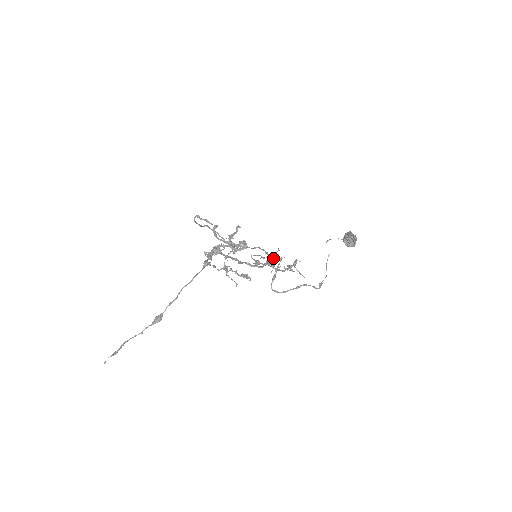
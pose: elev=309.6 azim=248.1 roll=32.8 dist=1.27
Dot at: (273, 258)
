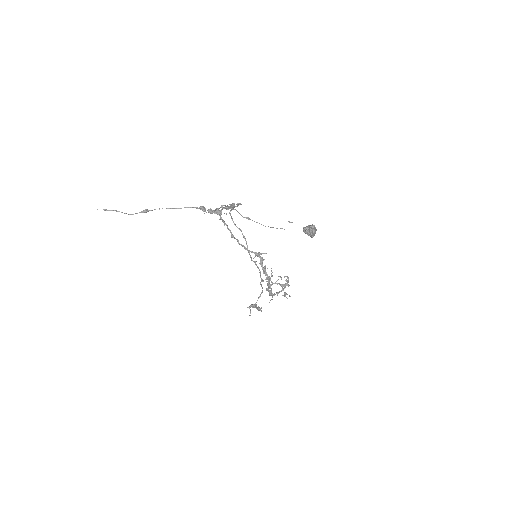
Dot at: occluded
